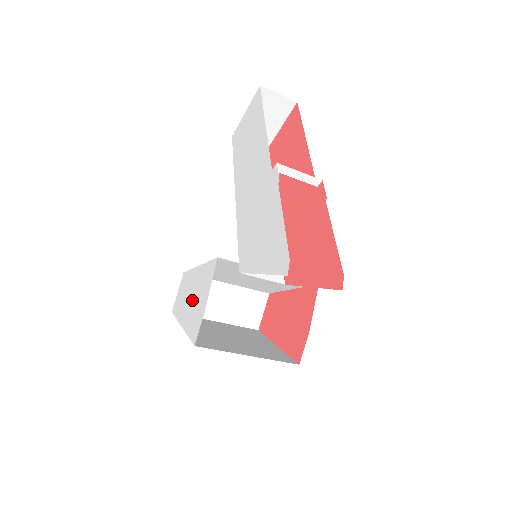
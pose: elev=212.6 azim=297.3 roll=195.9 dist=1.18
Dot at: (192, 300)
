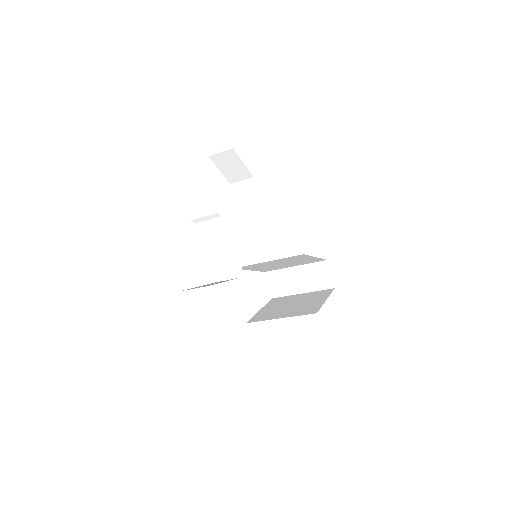
Dot at: occluded
